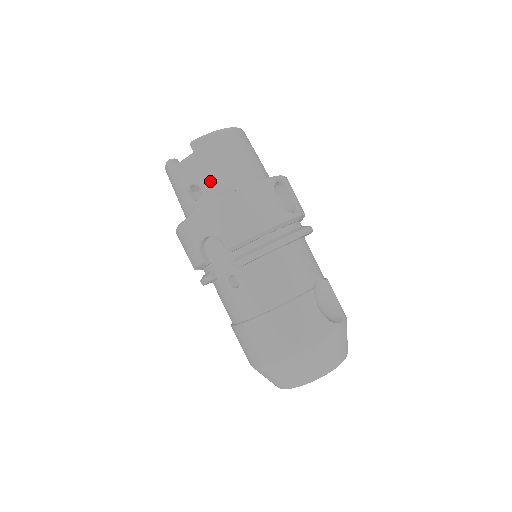
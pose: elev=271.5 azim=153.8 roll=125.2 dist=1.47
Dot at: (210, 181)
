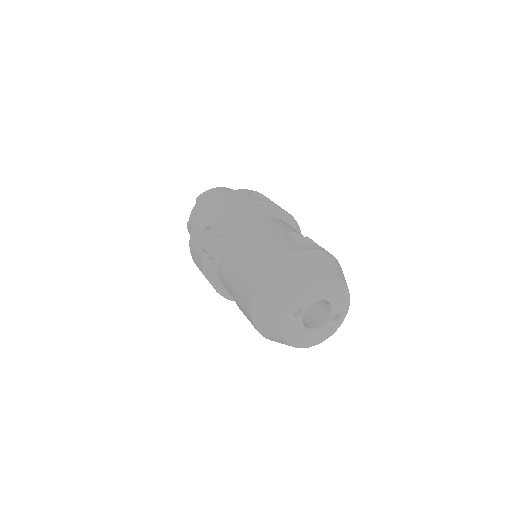
Dot at: occluded
